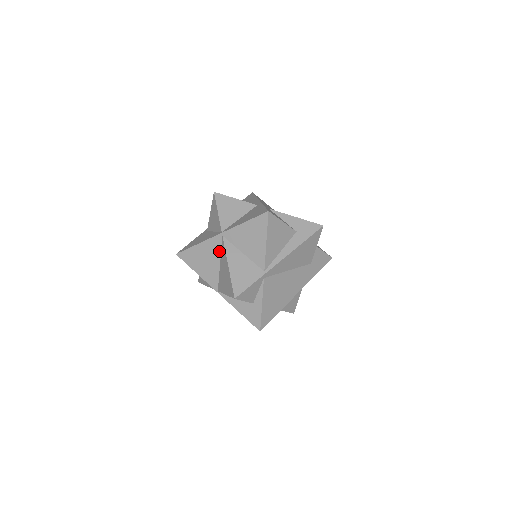
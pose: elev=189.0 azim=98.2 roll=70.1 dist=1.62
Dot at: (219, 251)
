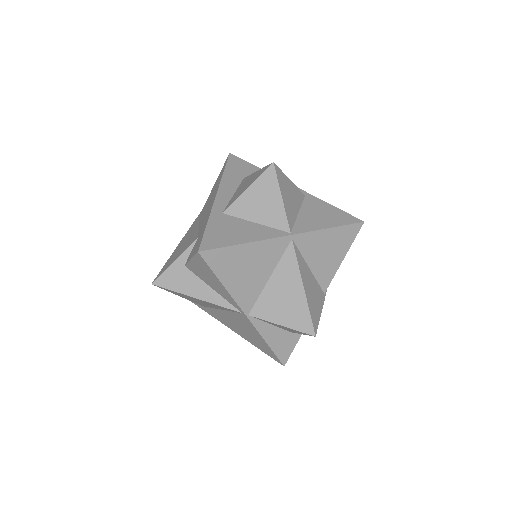
Dot at: (277, 259)
